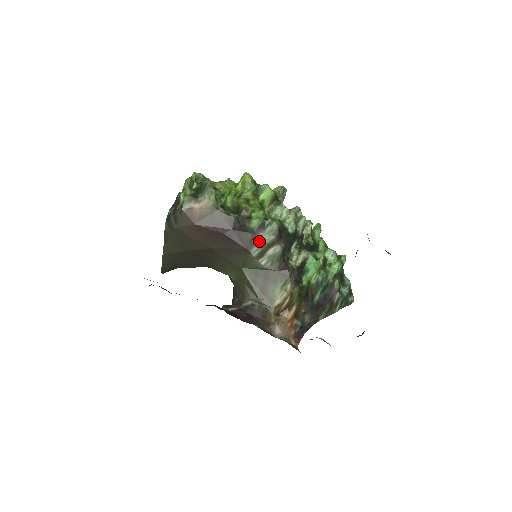
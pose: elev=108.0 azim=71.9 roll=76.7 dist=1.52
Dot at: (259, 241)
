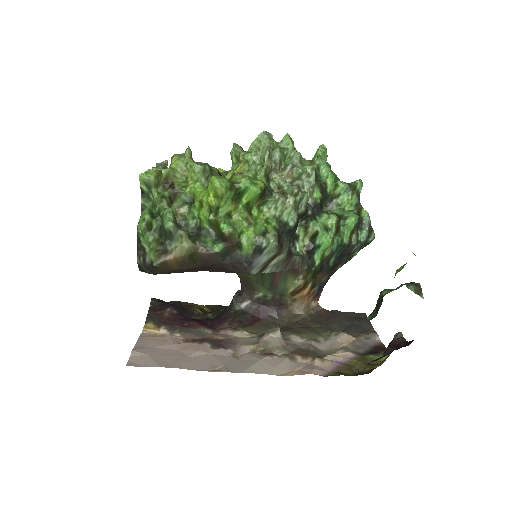
Dot at: (258, 263)
